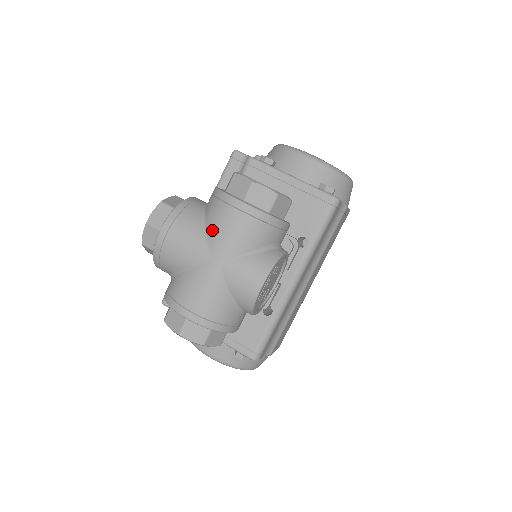
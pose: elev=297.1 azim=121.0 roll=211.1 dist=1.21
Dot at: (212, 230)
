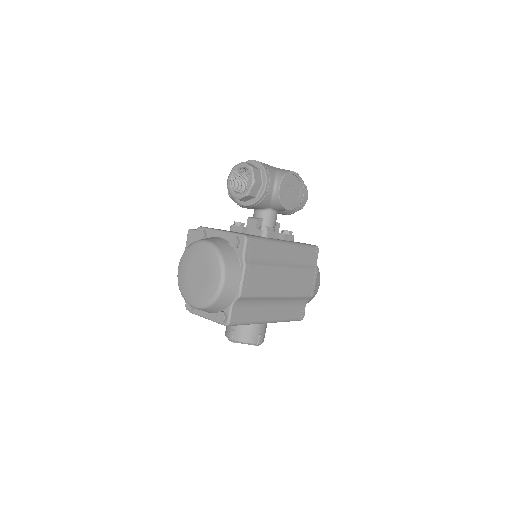
Dot at: occluded
